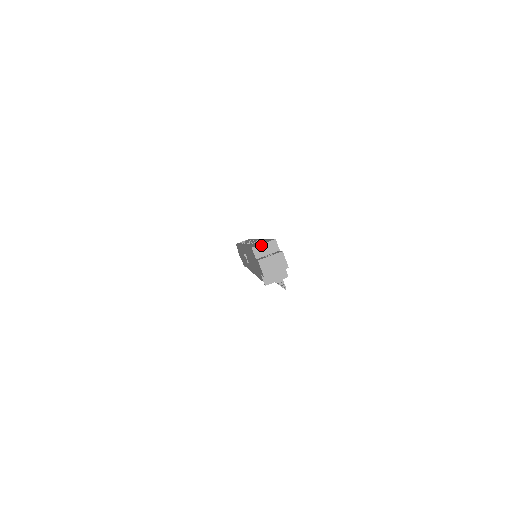
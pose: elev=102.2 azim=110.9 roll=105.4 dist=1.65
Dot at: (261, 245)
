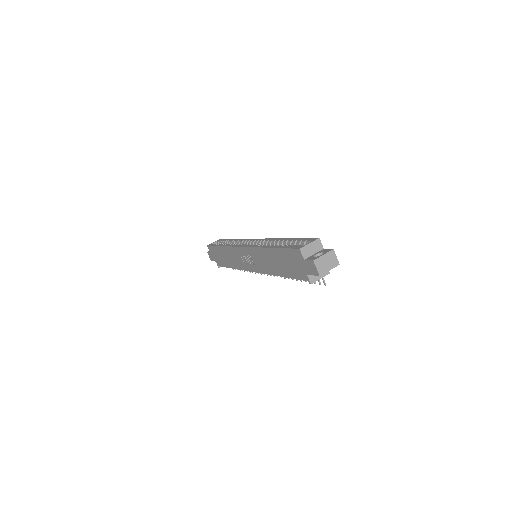
Dot at: (307, 245)
